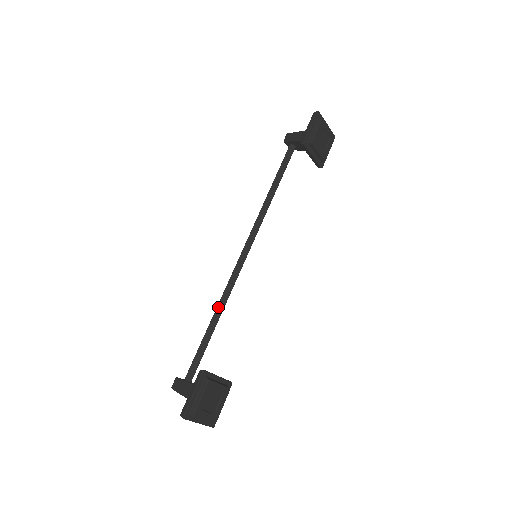
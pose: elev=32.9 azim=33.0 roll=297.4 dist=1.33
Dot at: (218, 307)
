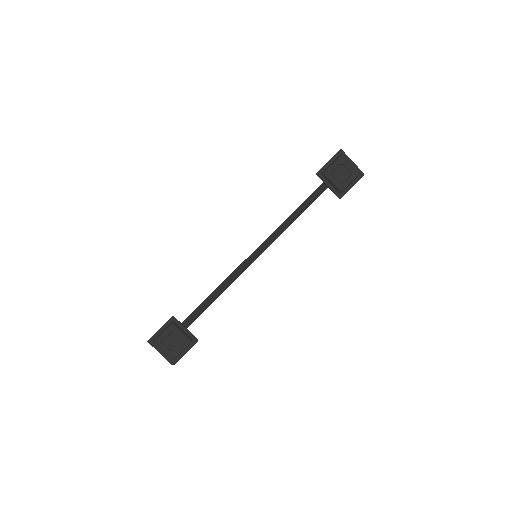
Dot at: (219, 287)
